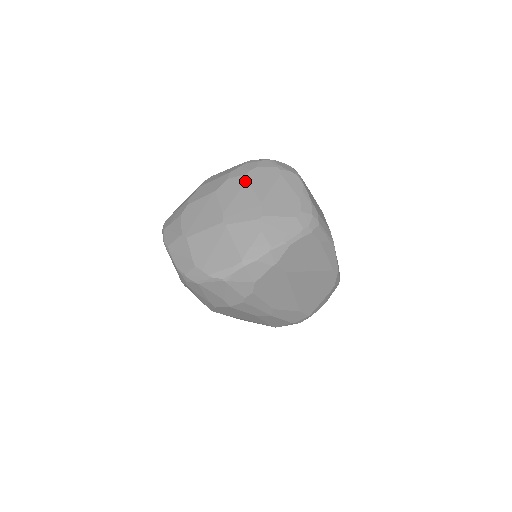
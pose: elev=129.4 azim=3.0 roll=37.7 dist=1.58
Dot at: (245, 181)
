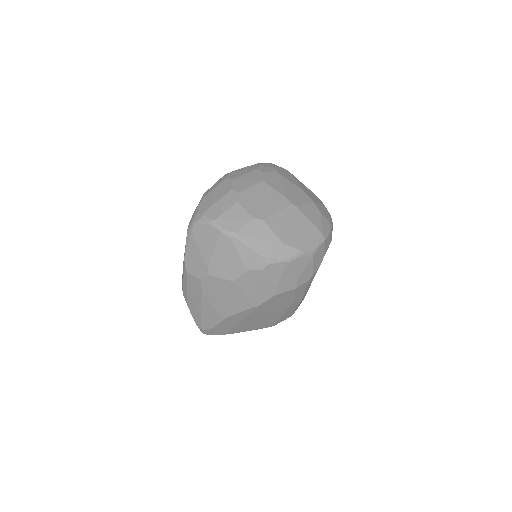
Dot at: (280, 175)
